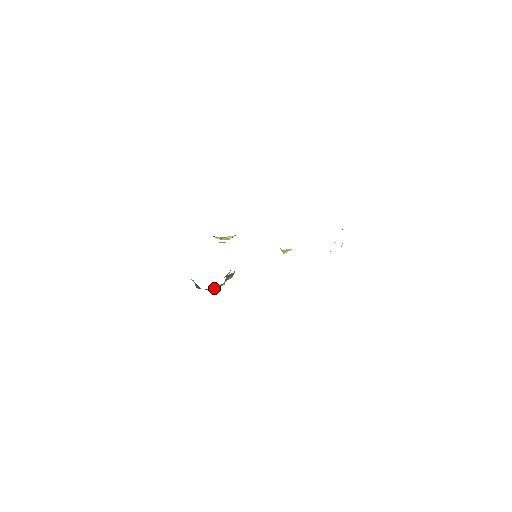
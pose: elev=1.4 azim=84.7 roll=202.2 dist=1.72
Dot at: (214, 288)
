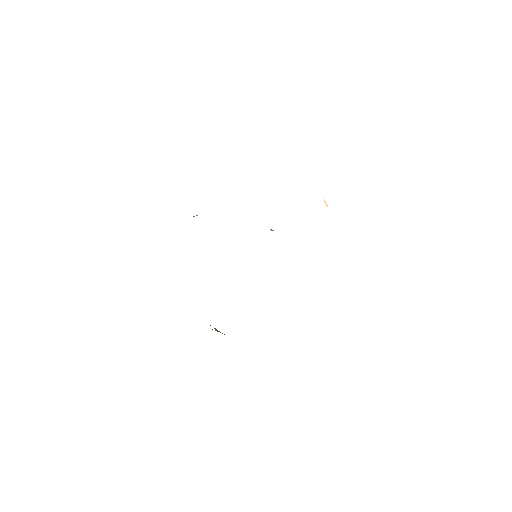
Dot at: occluded
